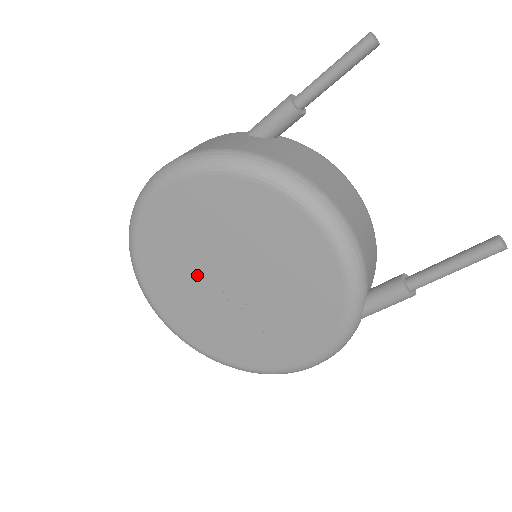
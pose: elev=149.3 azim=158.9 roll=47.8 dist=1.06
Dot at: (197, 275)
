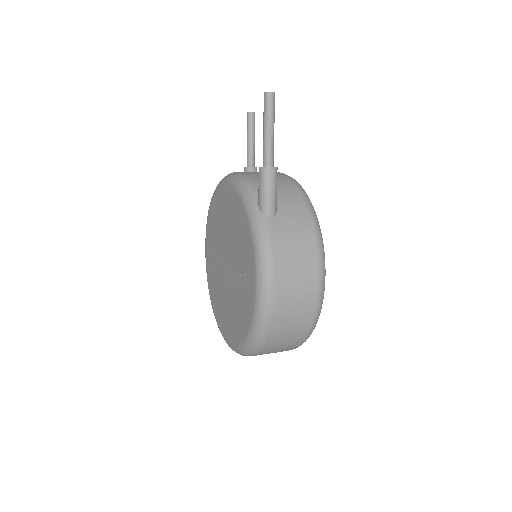
Dot at: (221, 281)
